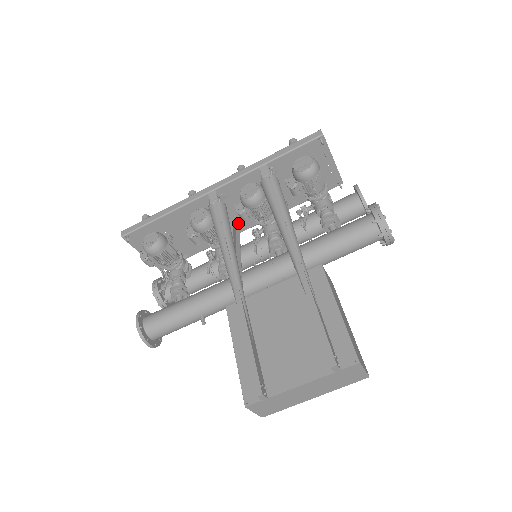
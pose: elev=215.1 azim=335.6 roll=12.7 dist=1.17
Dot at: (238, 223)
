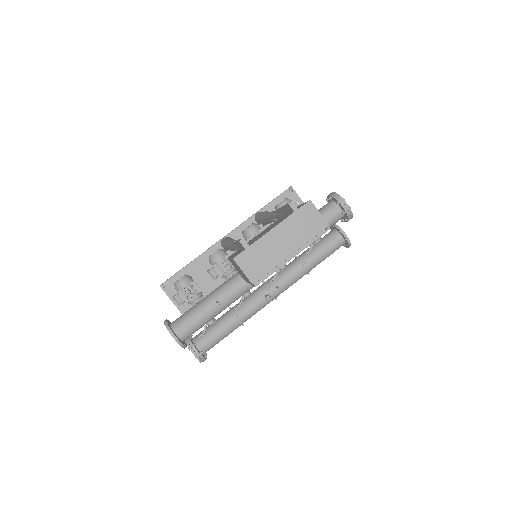
Dot at: occluded
